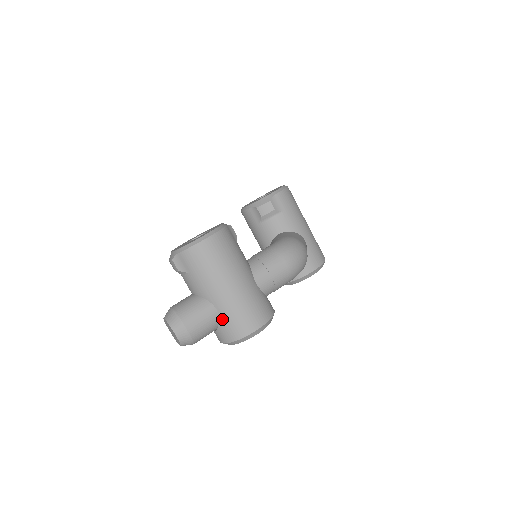
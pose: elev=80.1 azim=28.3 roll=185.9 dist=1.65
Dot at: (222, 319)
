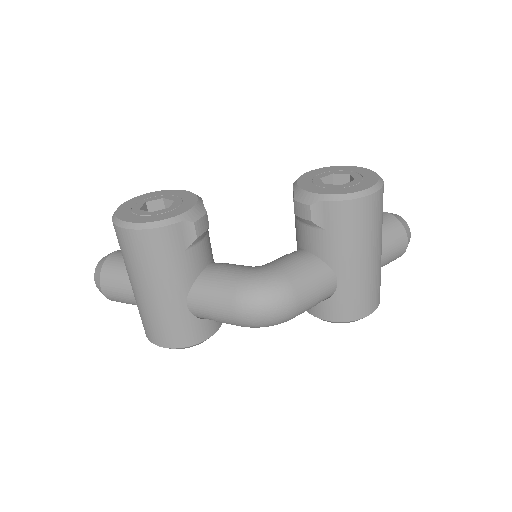
Dot at: occluded
